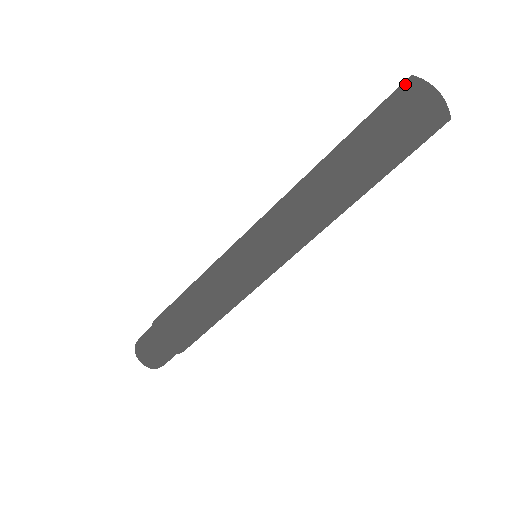
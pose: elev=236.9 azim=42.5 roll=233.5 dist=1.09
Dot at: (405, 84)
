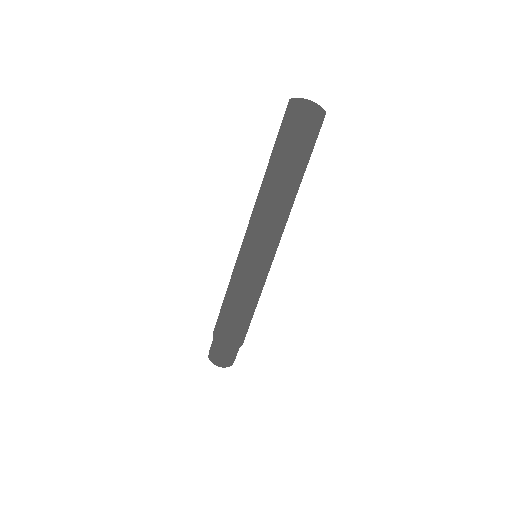
Dot at: (288, 107)
